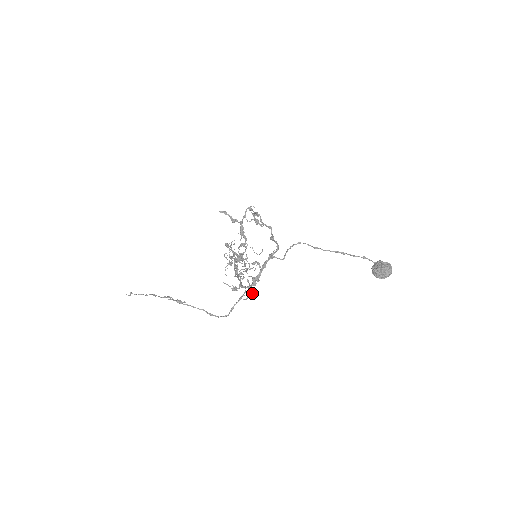
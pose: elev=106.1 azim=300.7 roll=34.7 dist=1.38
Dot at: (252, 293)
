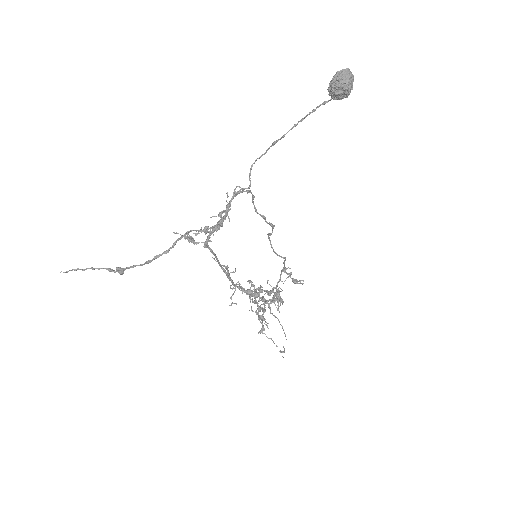
Dot at: (207, 229)
